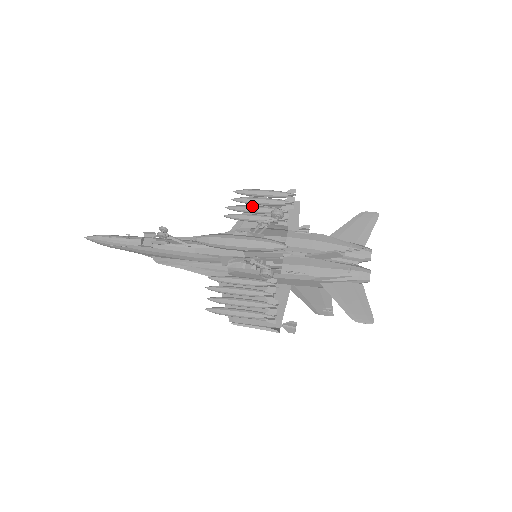
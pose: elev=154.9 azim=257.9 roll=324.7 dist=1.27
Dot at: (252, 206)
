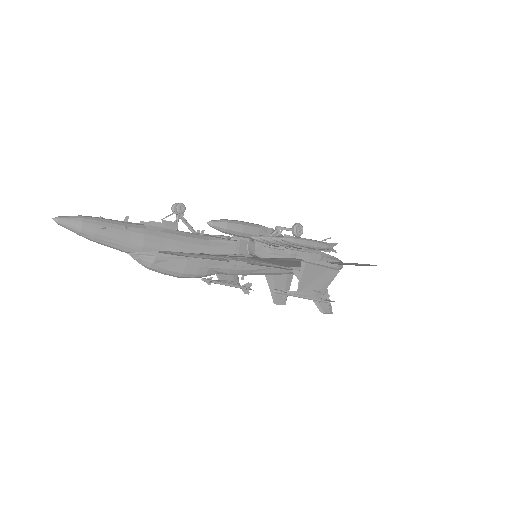
Dot at: occluded
